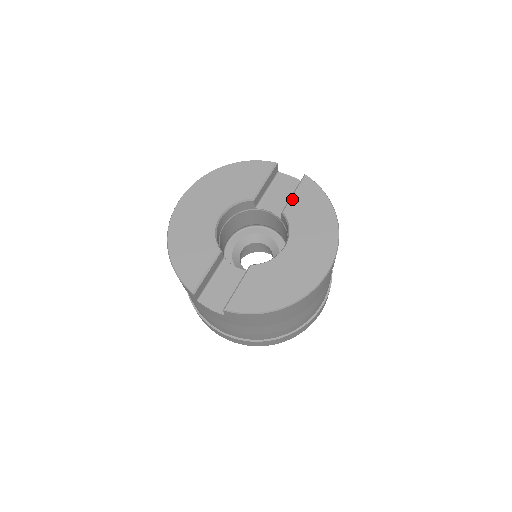
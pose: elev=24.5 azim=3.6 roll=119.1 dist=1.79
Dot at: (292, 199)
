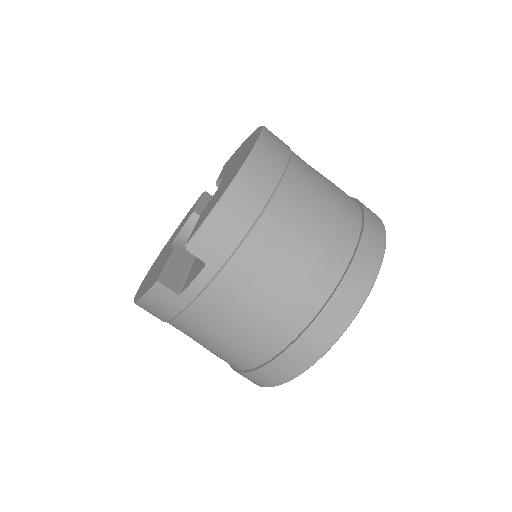
Dot at: (219, 175)
